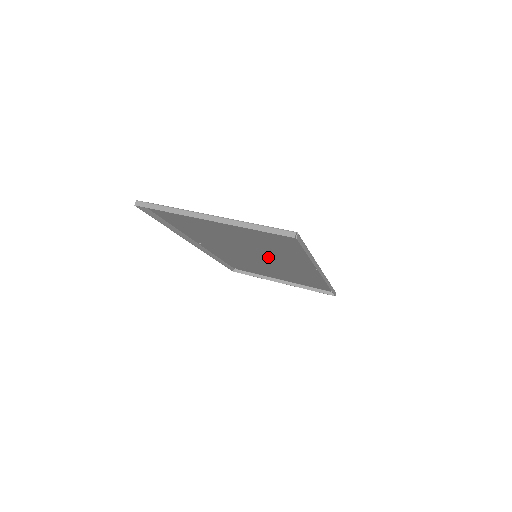
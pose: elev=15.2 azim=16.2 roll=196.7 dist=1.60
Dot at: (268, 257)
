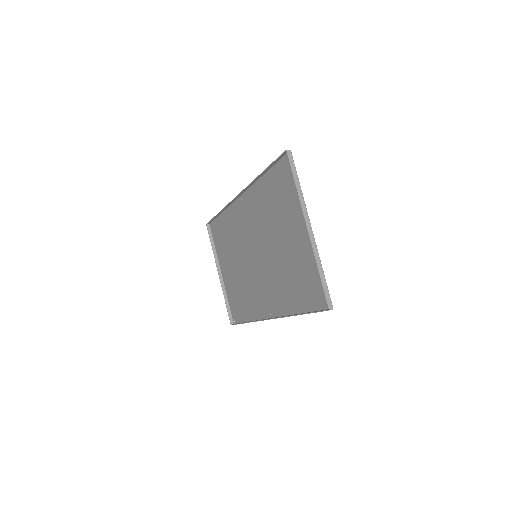
Dot at: (262, 268)
